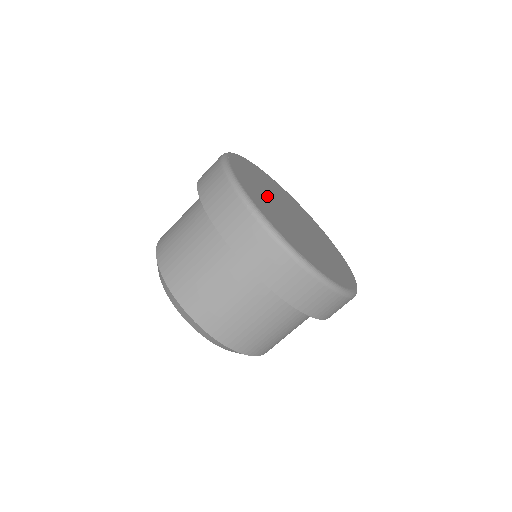
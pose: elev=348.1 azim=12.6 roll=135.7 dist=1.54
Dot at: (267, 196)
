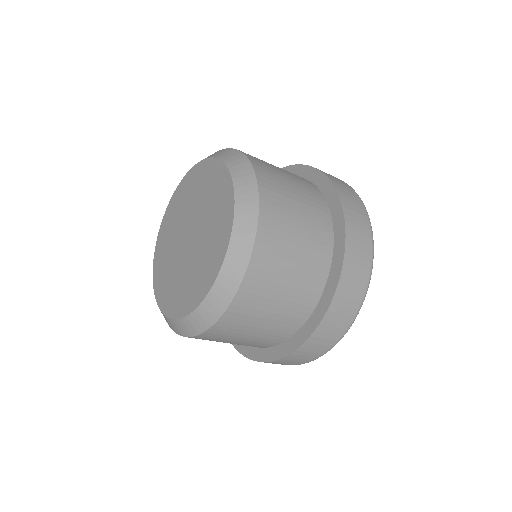
Dot at: occluded
